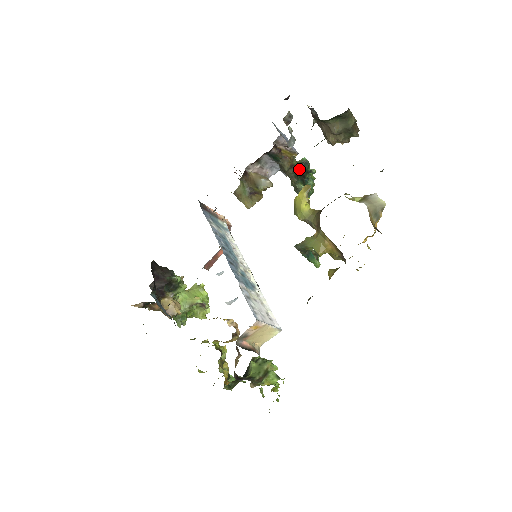
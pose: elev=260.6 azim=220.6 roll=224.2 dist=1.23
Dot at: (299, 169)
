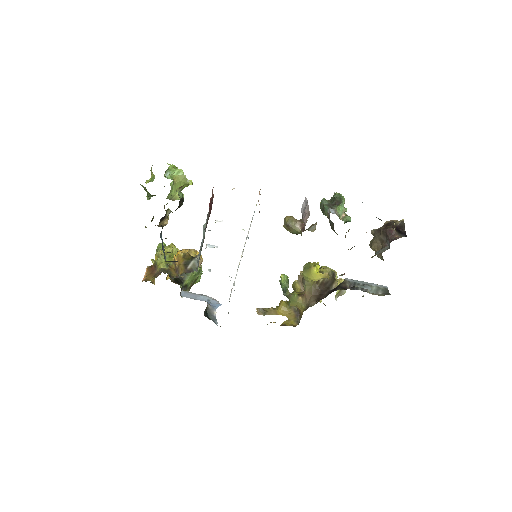
Dot at: (340, 219)
